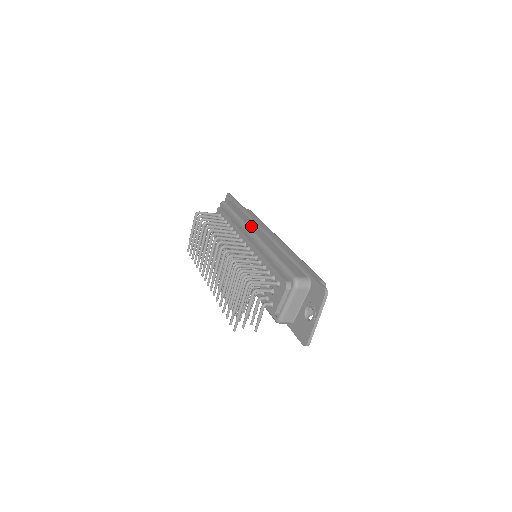
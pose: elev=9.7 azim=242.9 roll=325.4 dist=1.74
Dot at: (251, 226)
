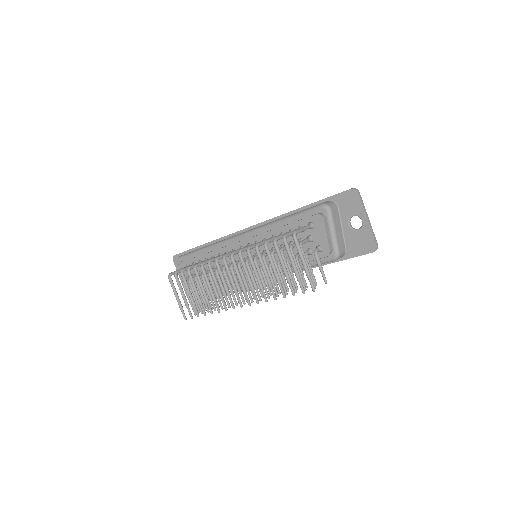
Dot at: (231, 237)
